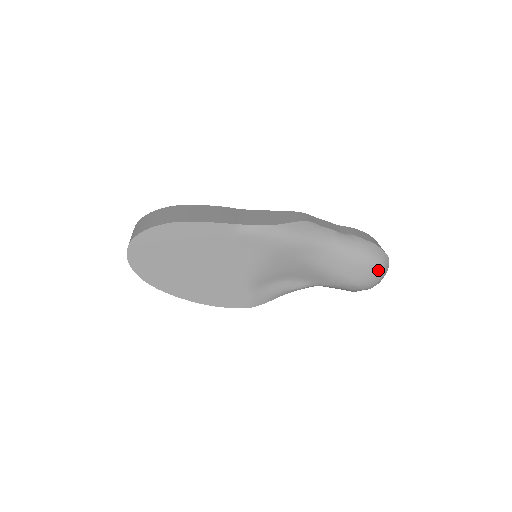
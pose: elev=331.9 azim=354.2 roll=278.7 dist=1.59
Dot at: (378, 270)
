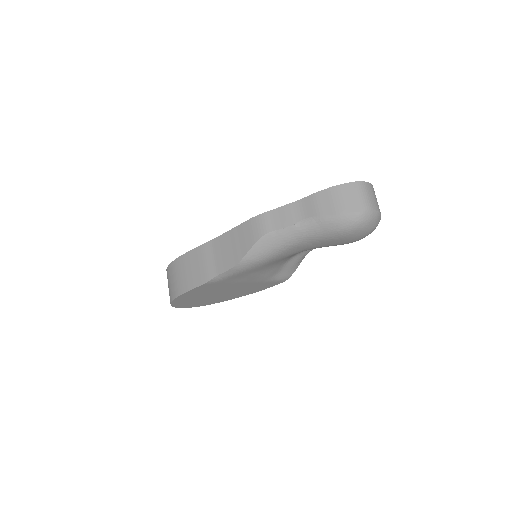
Dot at: (362, 230)
